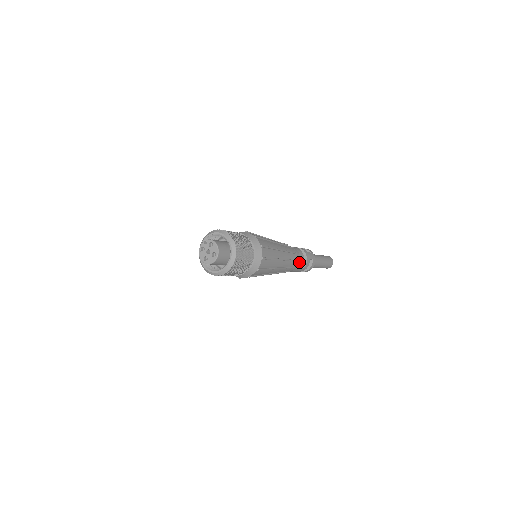
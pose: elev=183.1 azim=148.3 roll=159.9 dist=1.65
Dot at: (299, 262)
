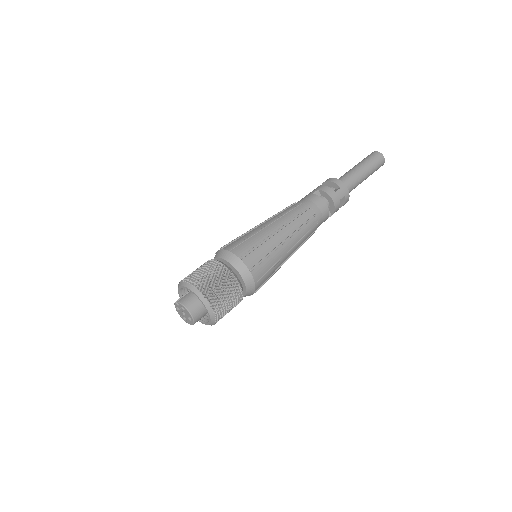
Dot at: (322, 219)
